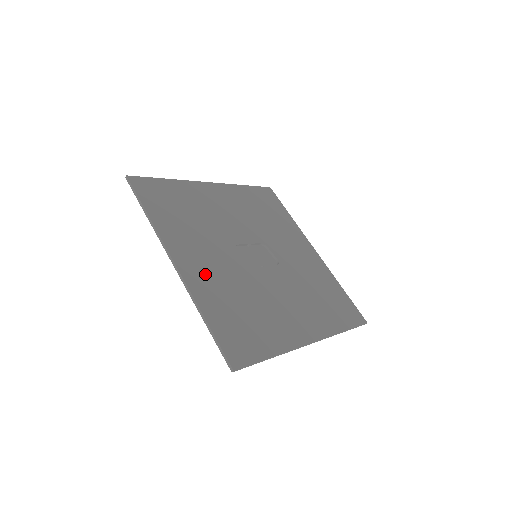
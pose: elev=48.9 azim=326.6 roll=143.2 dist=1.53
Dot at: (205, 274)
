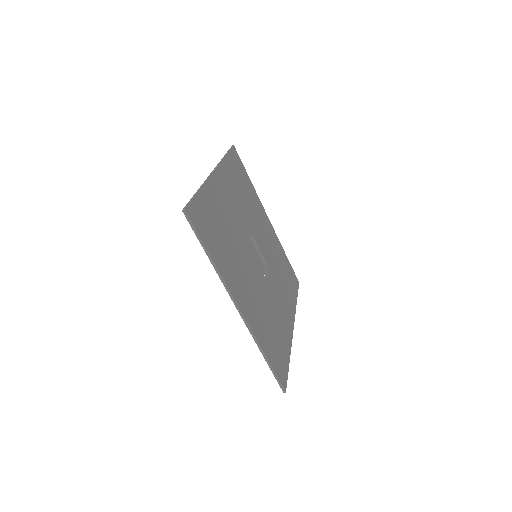
Dot at: (222, 198)
